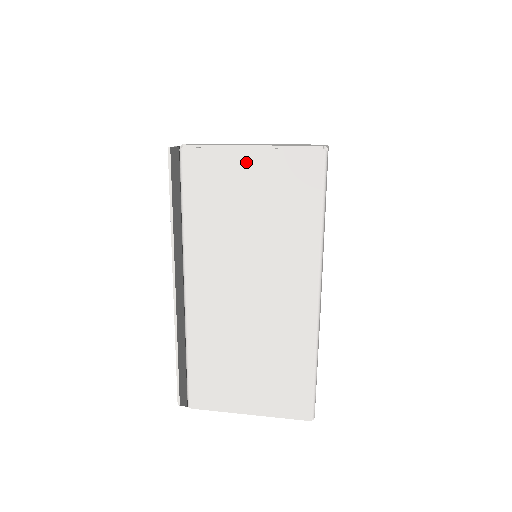
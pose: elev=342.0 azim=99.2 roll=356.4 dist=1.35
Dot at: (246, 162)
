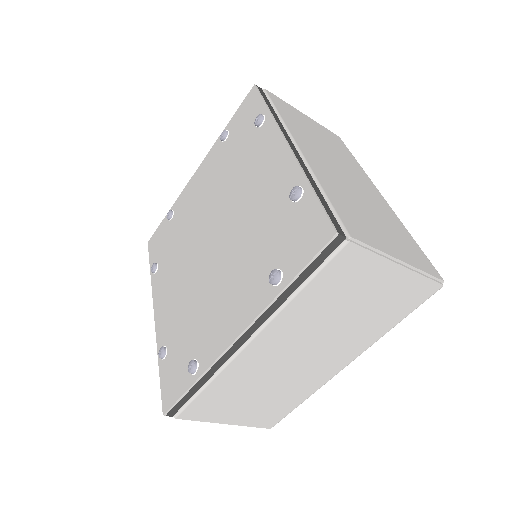
Dot at: (305, 117)
